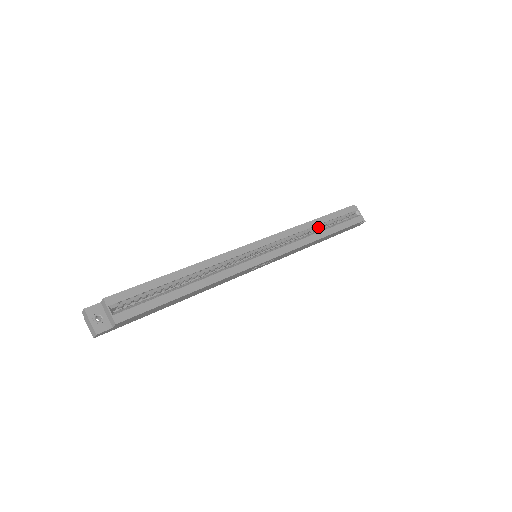
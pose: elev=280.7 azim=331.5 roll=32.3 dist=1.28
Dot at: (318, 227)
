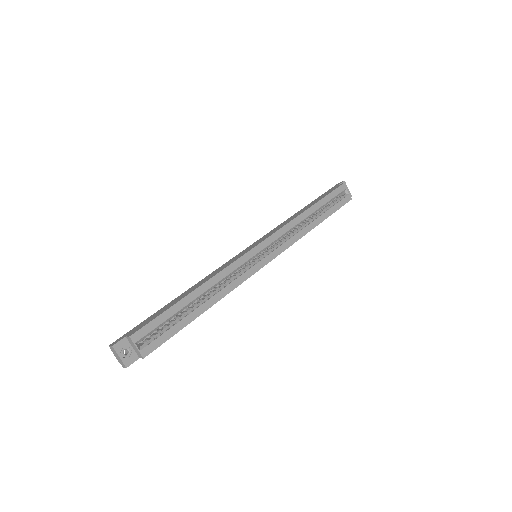
Dot at: (311, 215)
